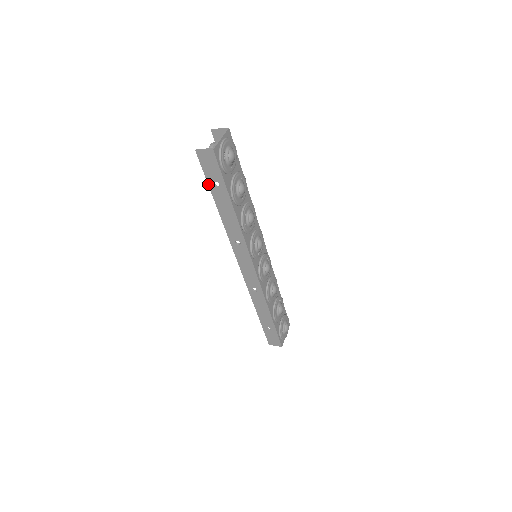
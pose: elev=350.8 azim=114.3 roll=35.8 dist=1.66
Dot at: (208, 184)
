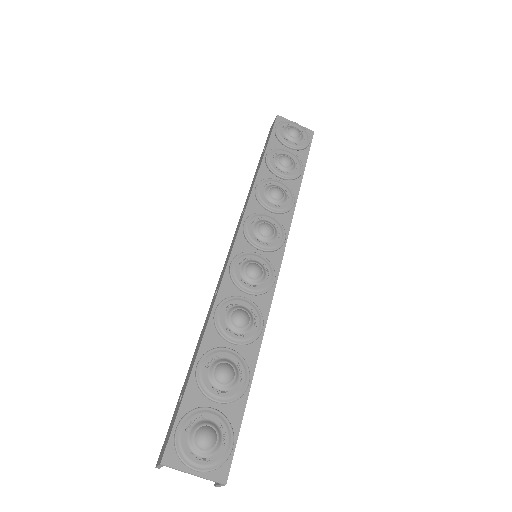
Dot at: occluded
